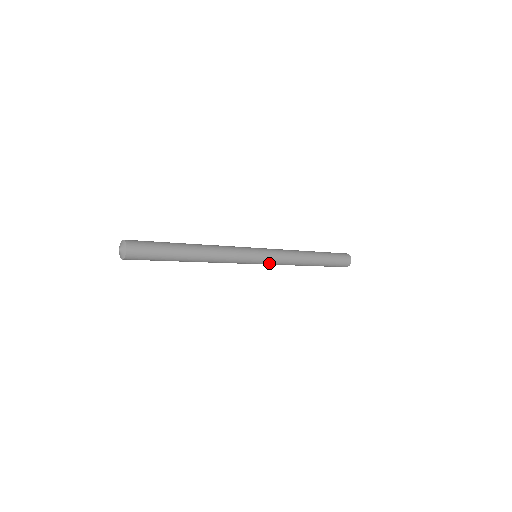
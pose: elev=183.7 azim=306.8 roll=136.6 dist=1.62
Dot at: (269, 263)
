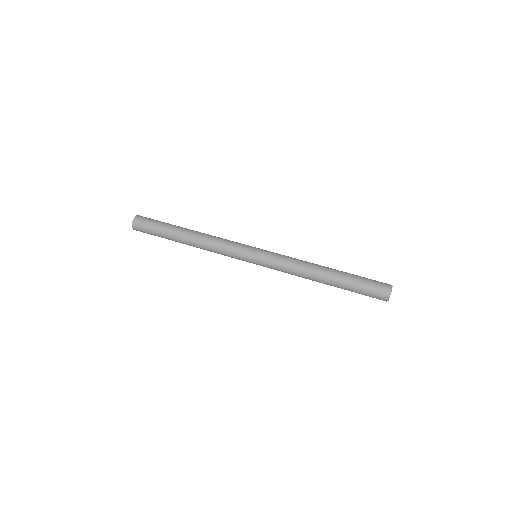
Dot at: occluded
